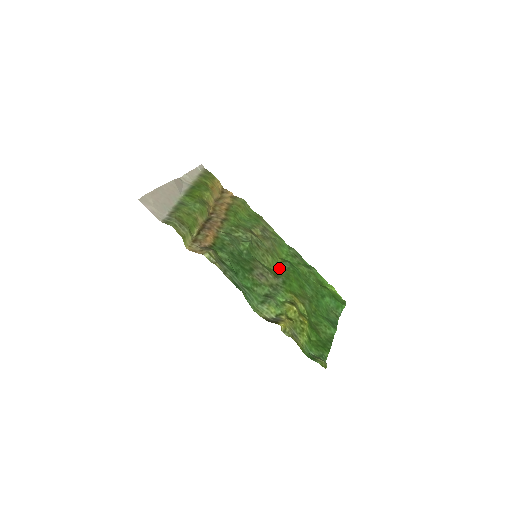
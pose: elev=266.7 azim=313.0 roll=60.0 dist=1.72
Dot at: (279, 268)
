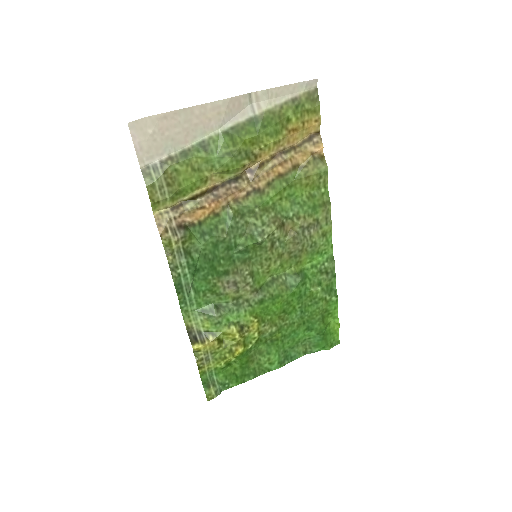
Dot at: (279, 279)
